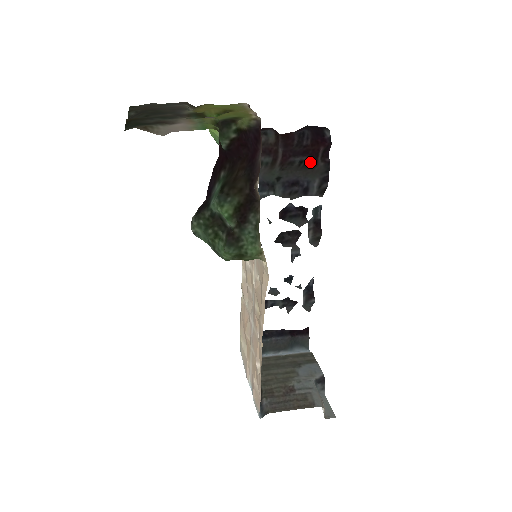
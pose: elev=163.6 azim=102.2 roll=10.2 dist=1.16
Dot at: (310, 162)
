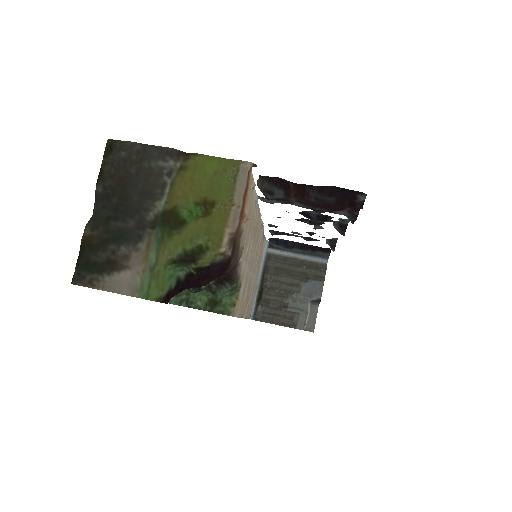
Dot at: occluded
